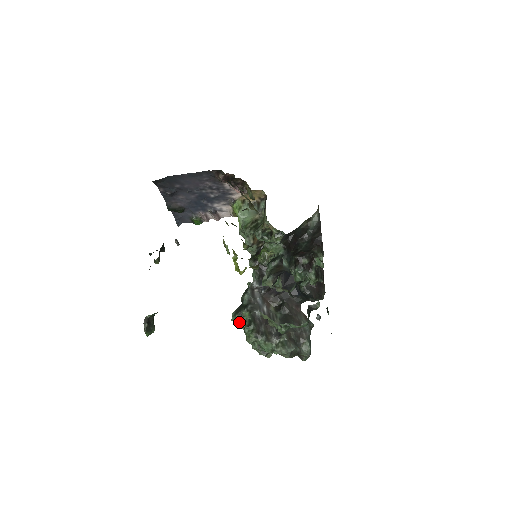
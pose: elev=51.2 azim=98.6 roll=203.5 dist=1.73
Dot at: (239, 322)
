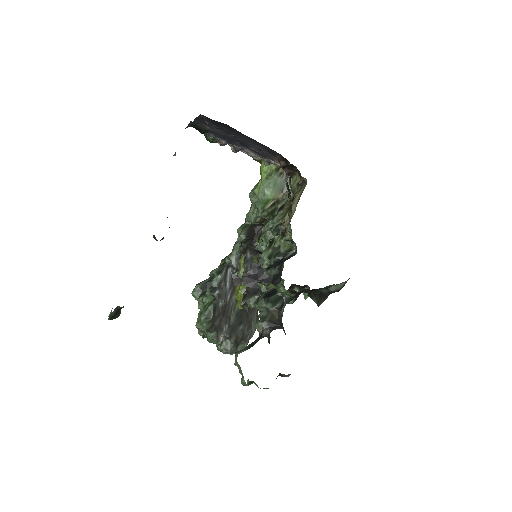
Dot at: occluded
